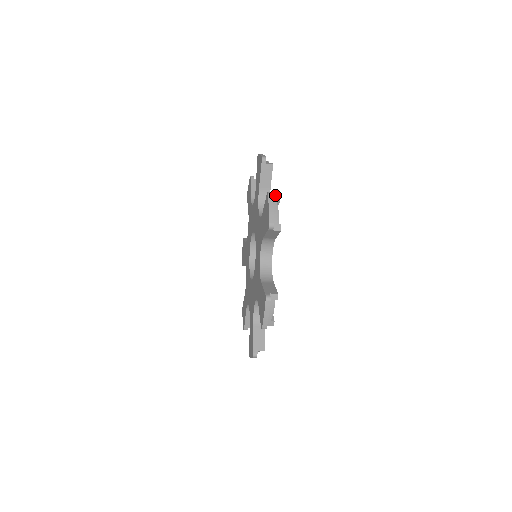
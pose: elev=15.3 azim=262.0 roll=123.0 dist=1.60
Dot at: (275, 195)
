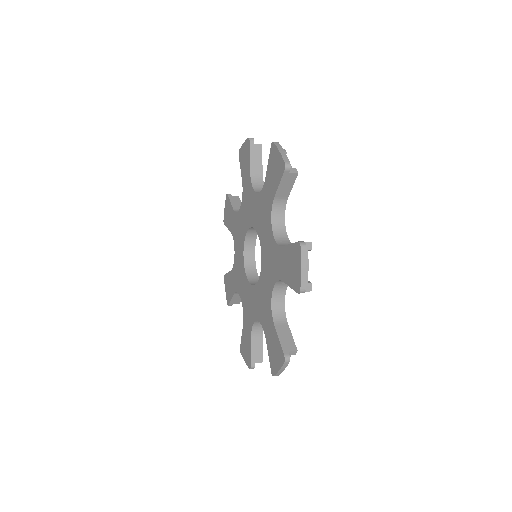
Dot at: occluded
